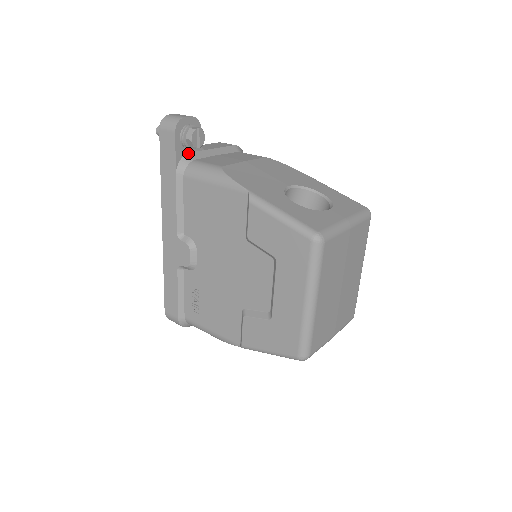
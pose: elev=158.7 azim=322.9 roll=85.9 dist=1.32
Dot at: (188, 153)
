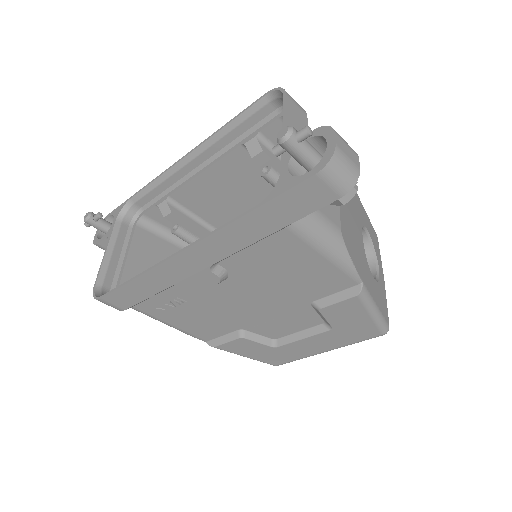
Dot at: occluded
